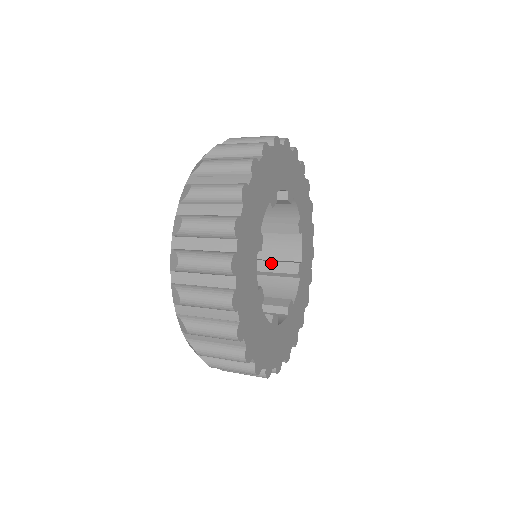
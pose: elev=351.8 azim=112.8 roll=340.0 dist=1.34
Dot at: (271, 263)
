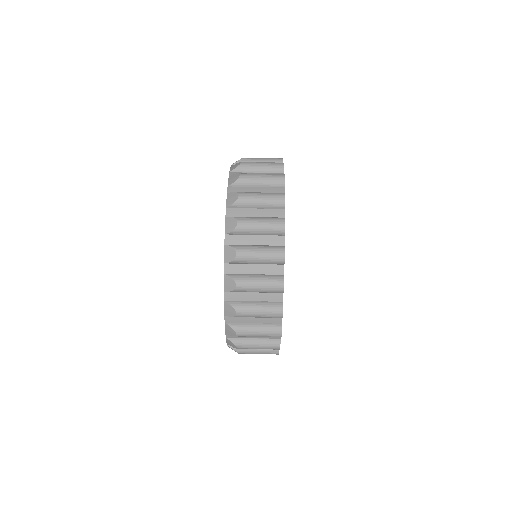
Dot at: occluded
